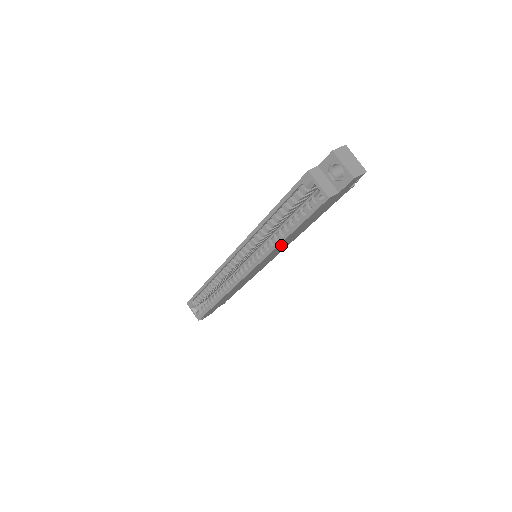
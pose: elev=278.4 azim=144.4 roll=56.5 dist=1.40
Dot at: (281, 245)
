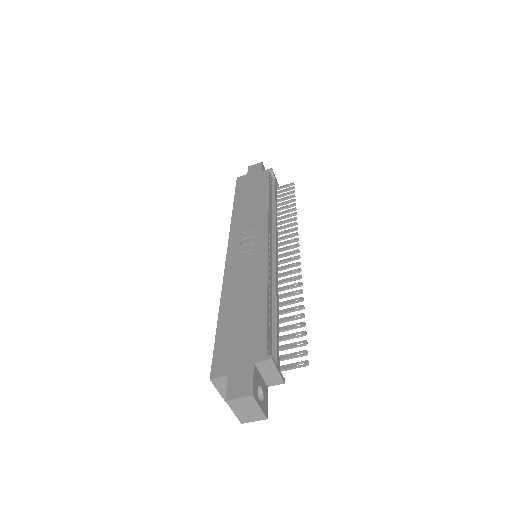
Dot at: occluded
